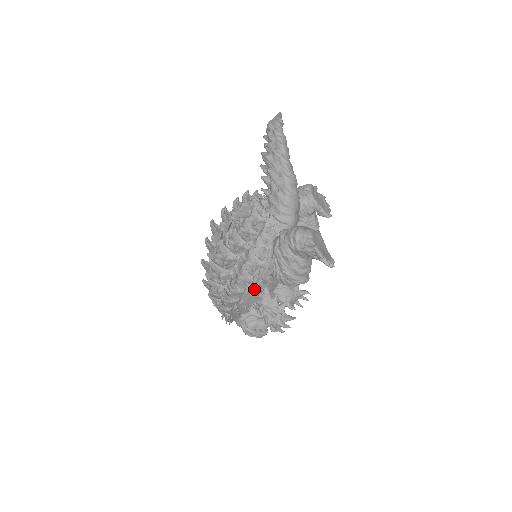
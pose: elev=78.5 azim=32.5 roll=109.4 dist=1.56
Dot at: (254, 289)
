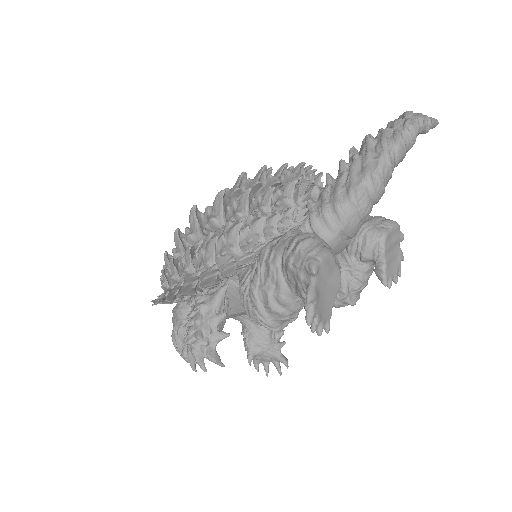
Dot at: (203, 279)
